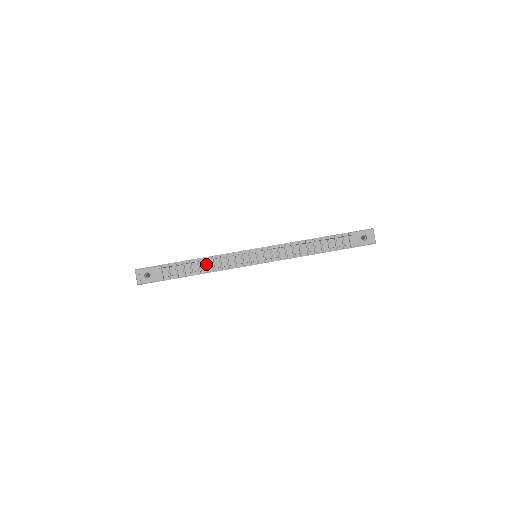
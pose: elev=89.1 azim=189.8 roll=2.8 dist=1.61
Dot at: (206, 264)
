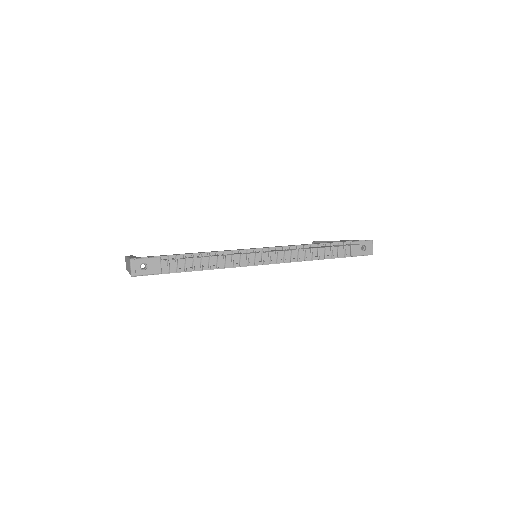
Dot at: (209, 260)
